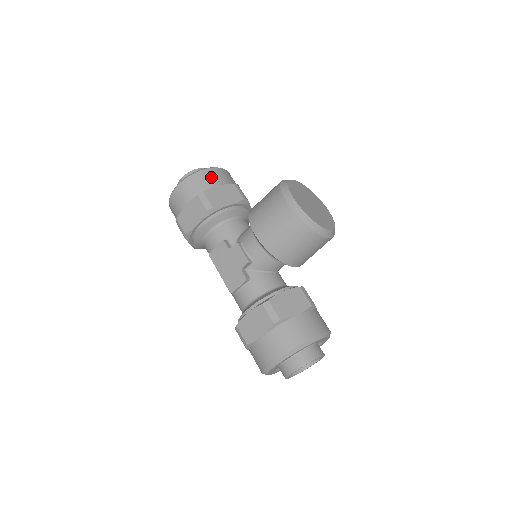
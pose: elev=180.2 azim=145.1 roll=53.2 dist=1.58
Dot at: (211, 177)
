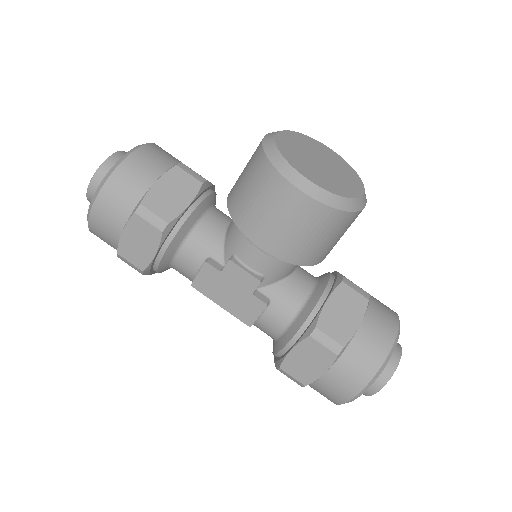
Dot at: (138, 171)
